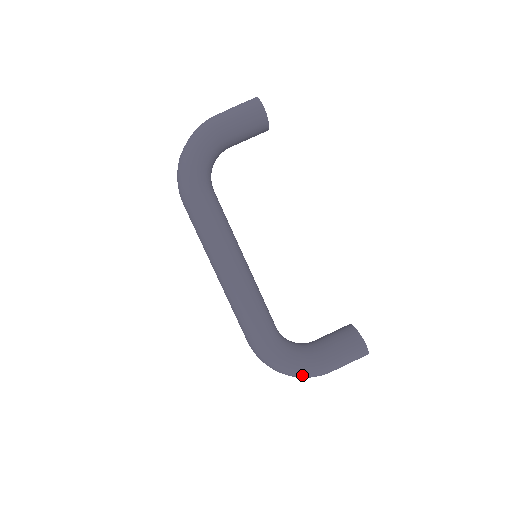
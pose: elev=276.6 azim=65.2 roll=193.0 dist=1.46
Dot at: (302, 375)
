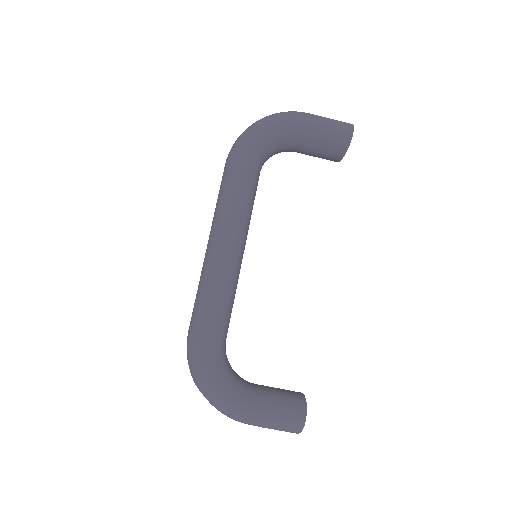
Dot at: (219, 402)
